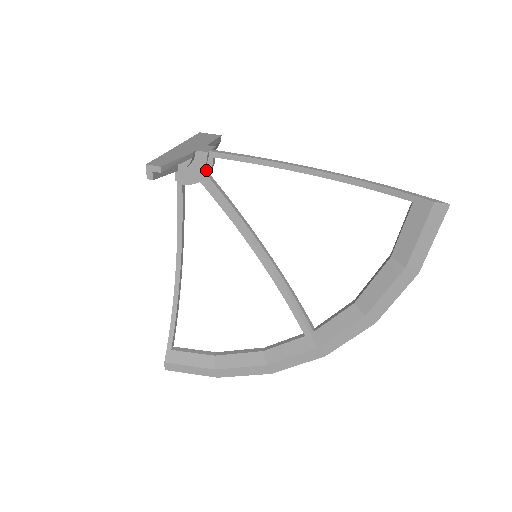
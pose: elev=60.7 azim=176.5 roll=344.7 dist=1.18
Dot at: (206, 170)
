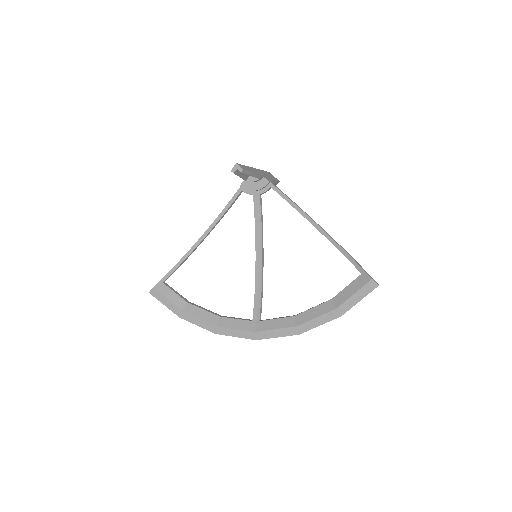
Dot at: (261, 191)
